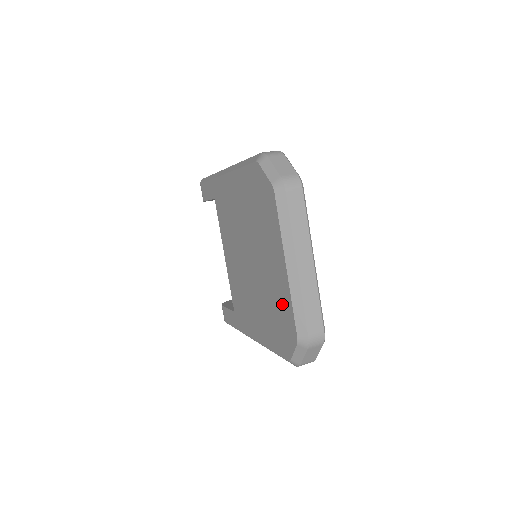
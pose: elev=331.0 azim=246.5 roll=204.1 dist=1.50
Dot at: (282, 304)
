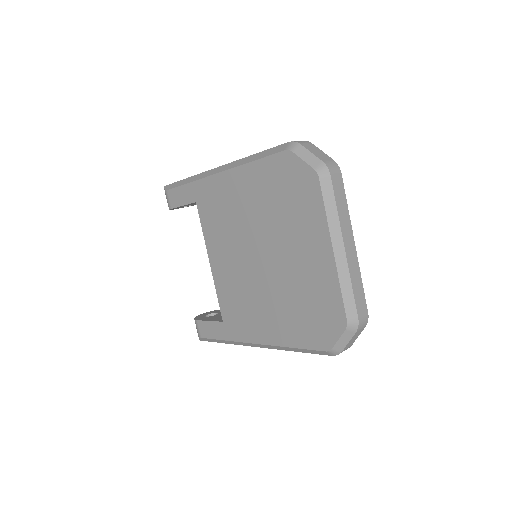
Dot at: (322, 292)
